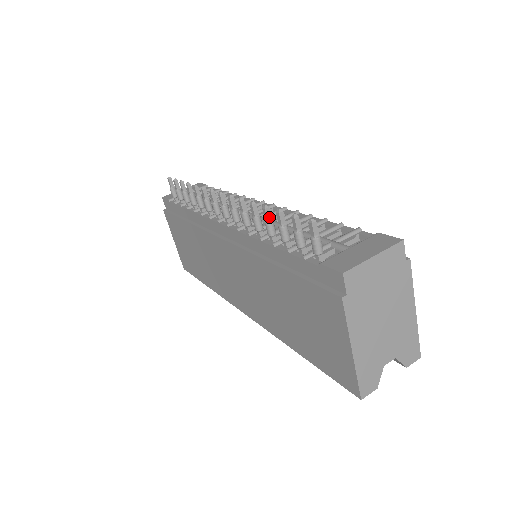
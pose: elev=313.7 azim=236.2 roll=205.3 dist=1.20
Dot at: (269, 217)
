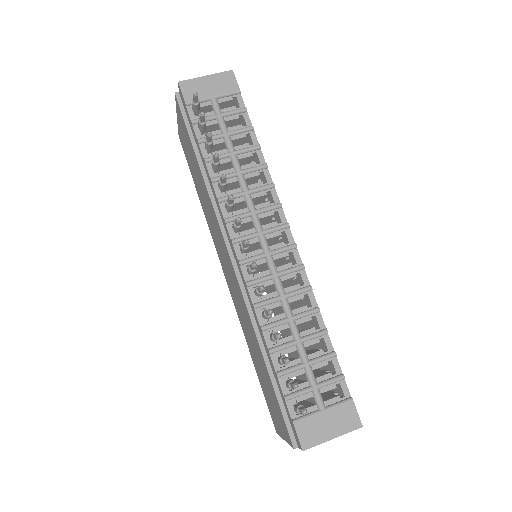
Dot at: occluded
